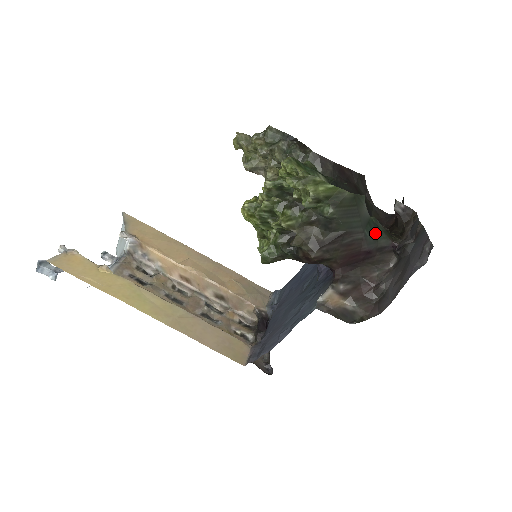
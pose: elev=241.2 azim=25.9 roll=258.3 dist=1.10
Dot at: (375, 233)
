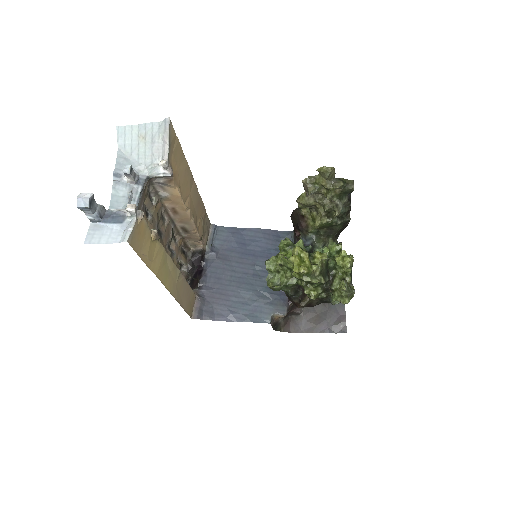
Dot at: occluded
